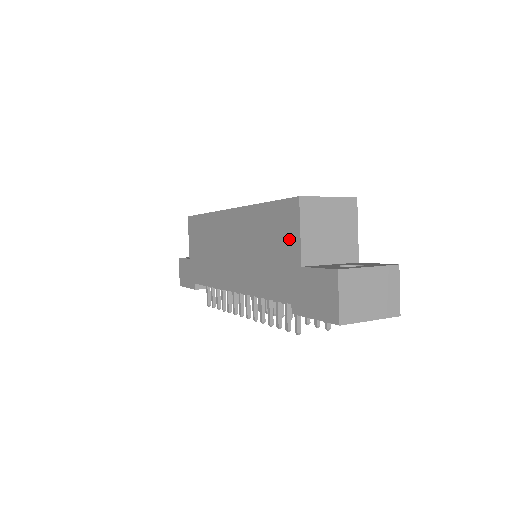
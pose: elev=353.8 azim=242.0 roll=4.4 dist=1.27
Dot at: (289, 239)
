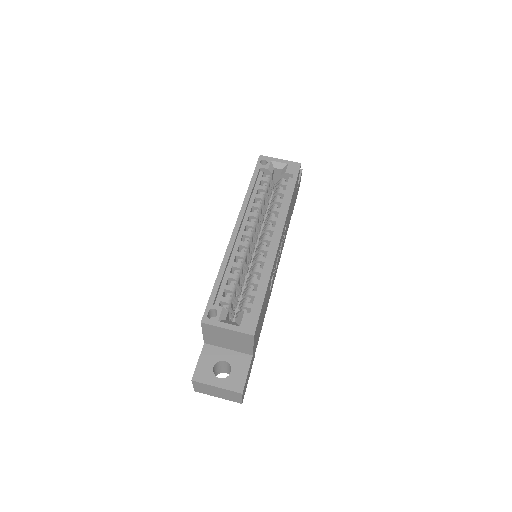
Dot at: occluded
